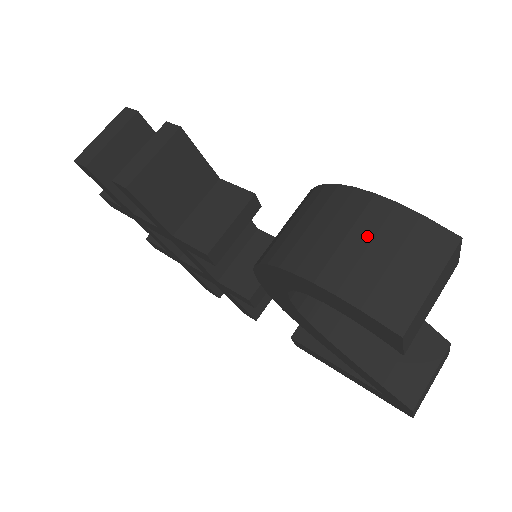
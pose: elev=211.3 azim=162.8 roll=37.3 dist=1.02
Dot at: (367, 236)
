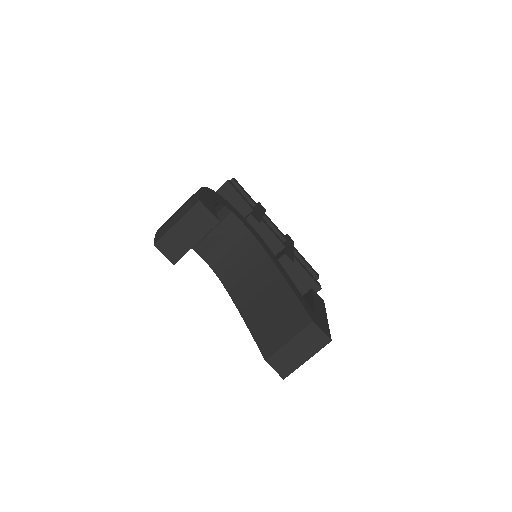
Dot at: (182, 205)
